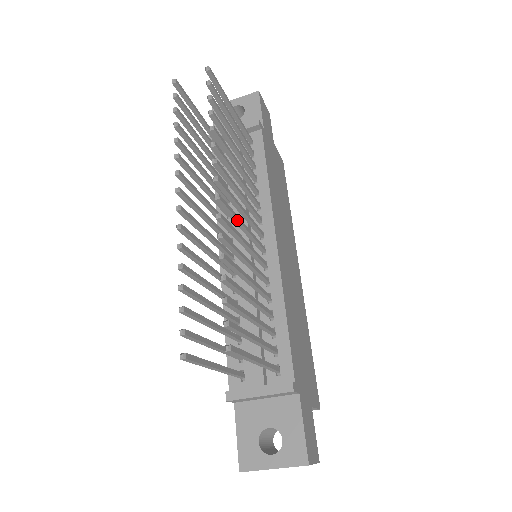
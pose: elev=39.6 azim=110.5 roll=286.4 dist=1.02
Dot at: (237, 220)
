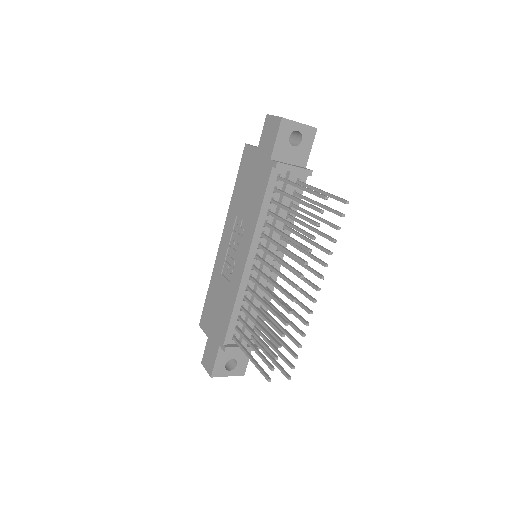
Dot at: (299, 290)
